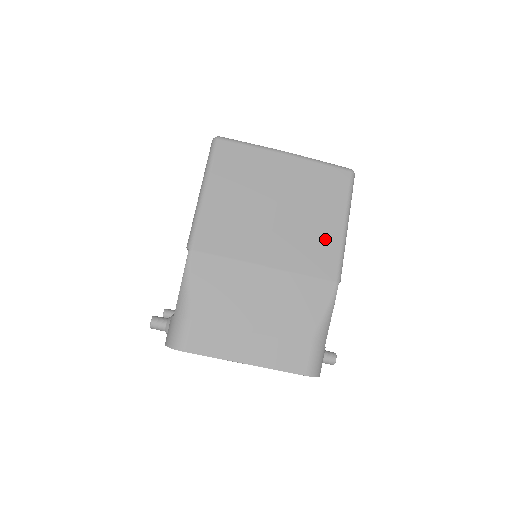
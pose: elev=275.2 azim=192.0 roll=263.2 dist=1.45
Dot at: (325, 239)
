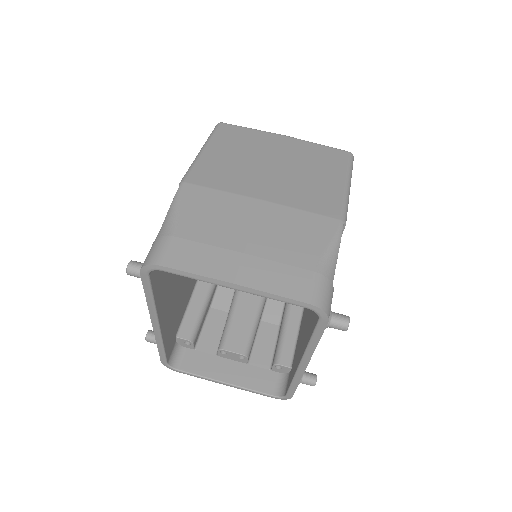
Dot at: (326, 189)
